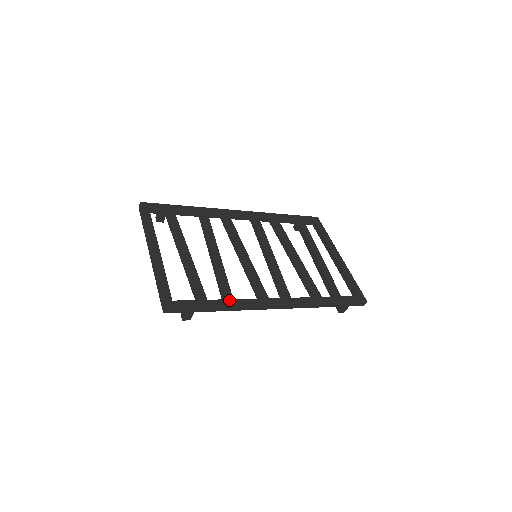
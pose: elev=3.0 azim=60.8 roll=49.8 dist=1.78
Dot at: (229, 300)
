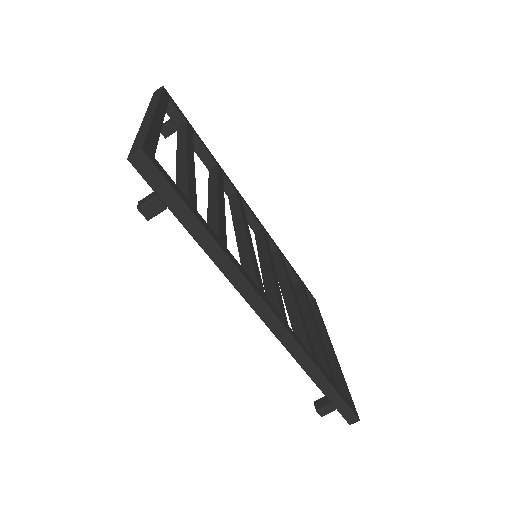
Dot at: (222, 243)
